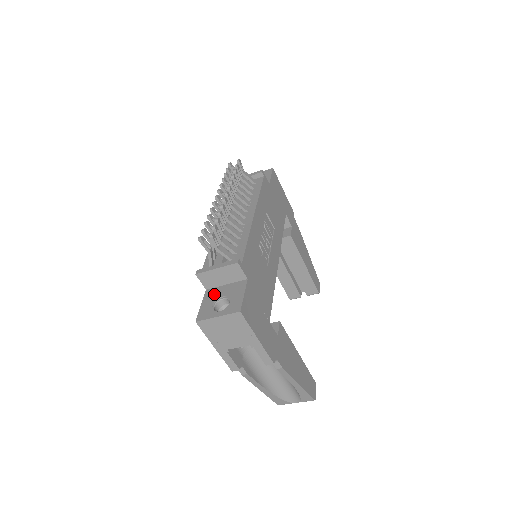
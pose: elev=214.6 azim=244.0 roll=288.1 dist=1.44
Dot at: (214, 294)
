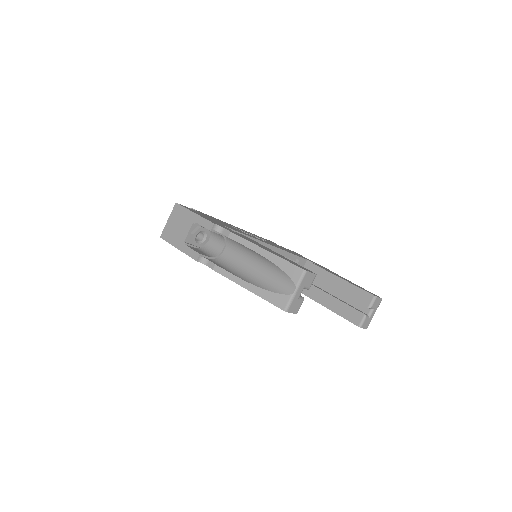
Dot at: occluded
